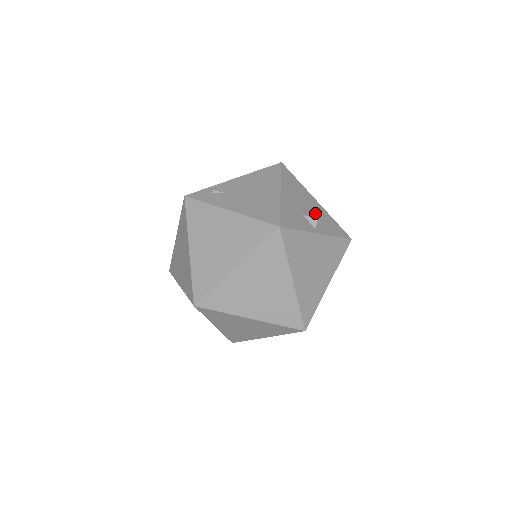
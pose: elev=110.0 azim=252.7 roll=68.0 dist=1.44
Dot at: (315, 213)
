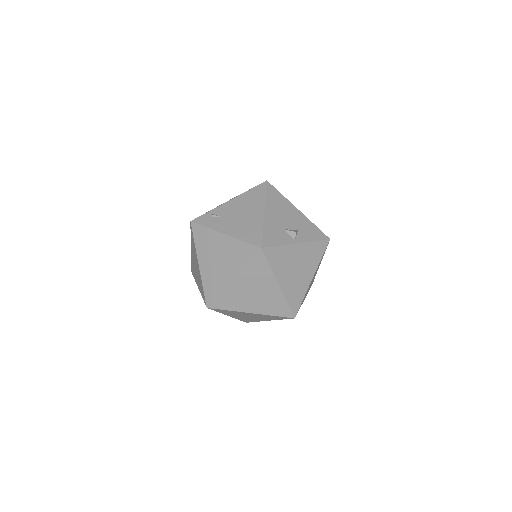
Dot at: (296, 223)
